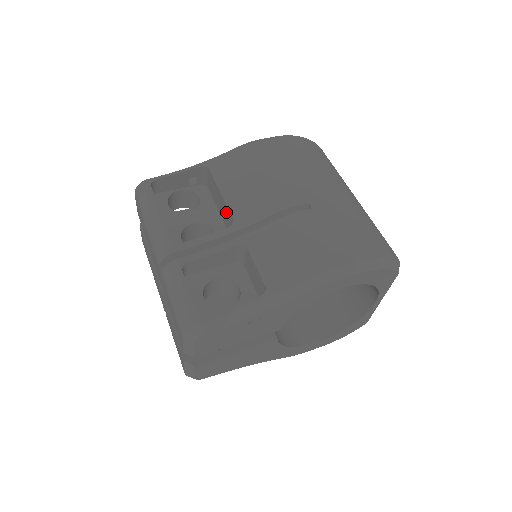
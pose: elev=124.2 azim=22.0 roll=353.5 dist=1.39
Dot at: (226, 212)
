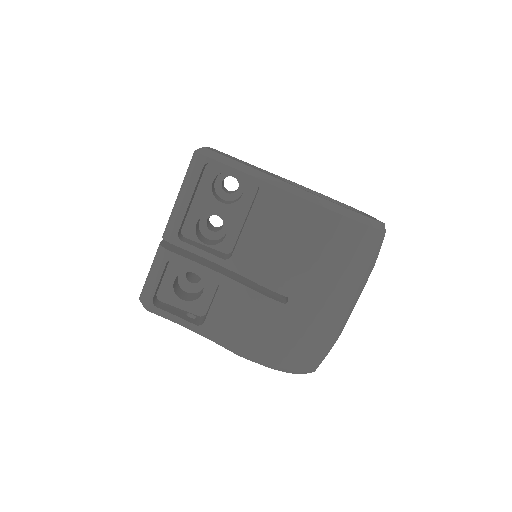
Dot at: occluded
